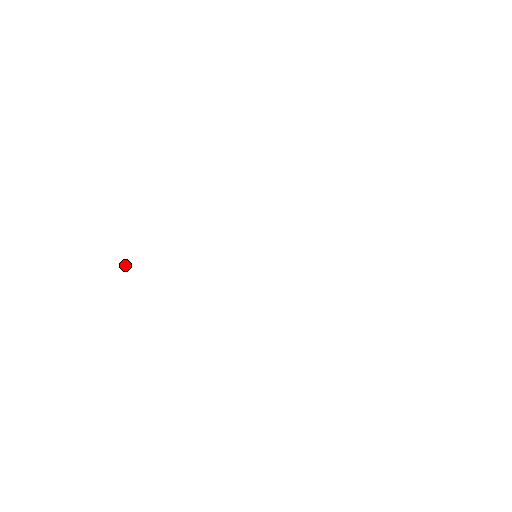
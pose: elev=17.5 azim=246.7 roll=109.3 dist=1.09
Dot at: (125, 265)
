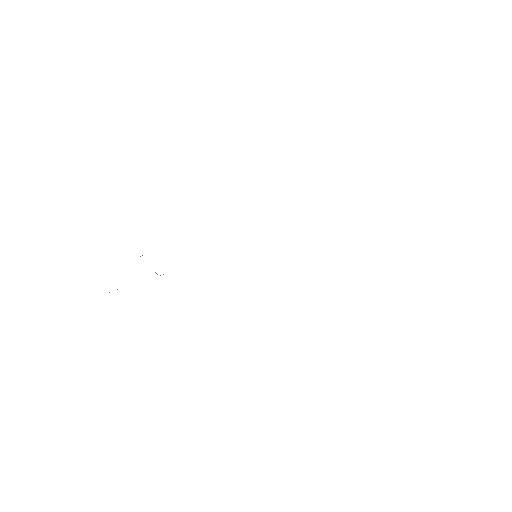
Dot at: (157, 274)
